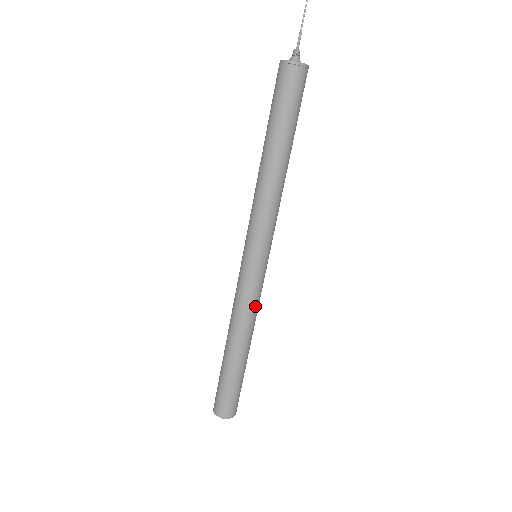
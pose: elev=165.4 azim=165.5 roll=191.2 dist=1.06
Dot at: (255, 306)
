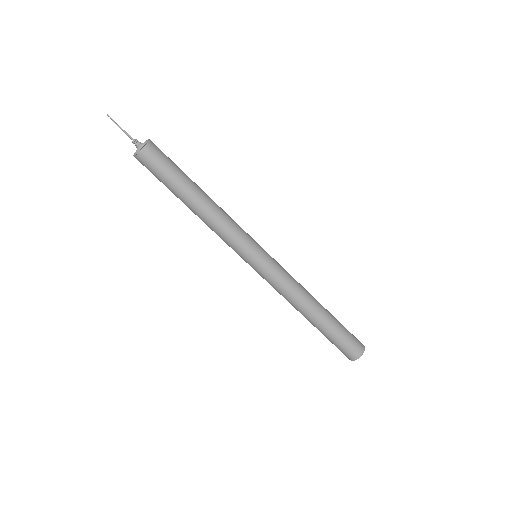
Dot at: (289, 283)
